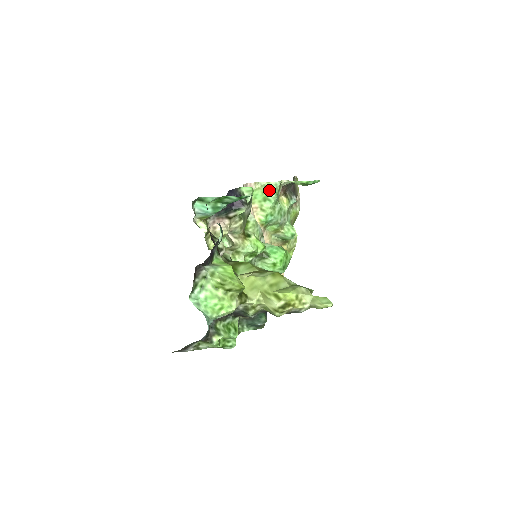
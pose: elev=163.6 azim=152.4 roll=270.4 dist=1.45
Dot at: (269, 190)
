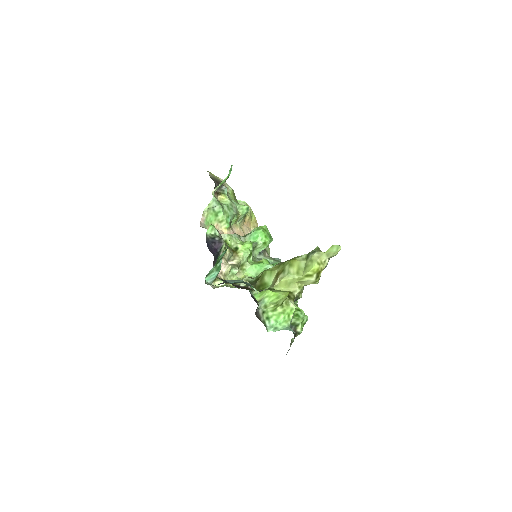
Dot at: (213, 208)
